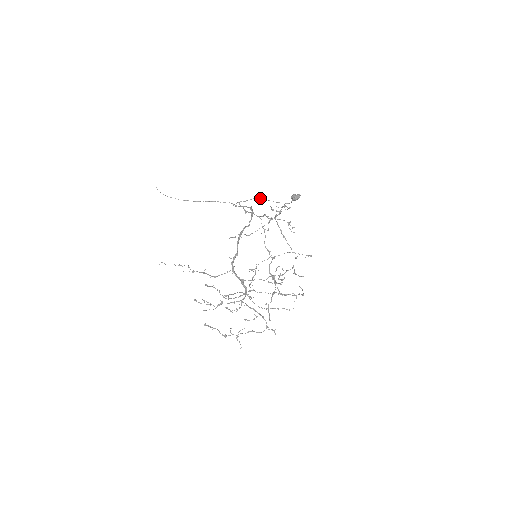
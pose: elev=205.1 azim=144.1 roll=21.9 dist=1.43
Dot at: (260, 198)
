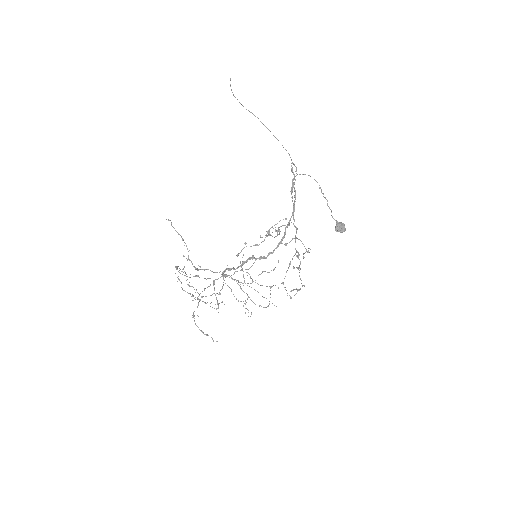
Dot at: occluded
